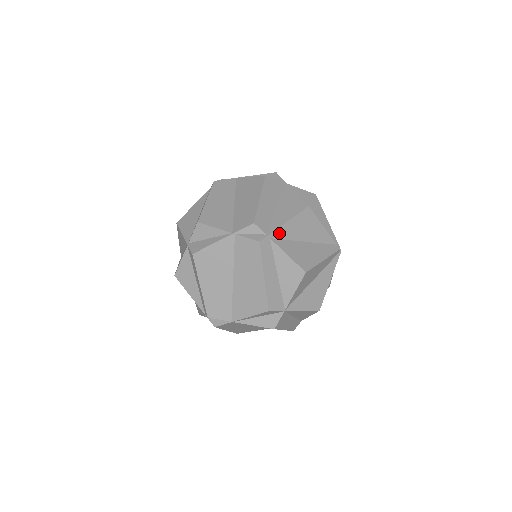
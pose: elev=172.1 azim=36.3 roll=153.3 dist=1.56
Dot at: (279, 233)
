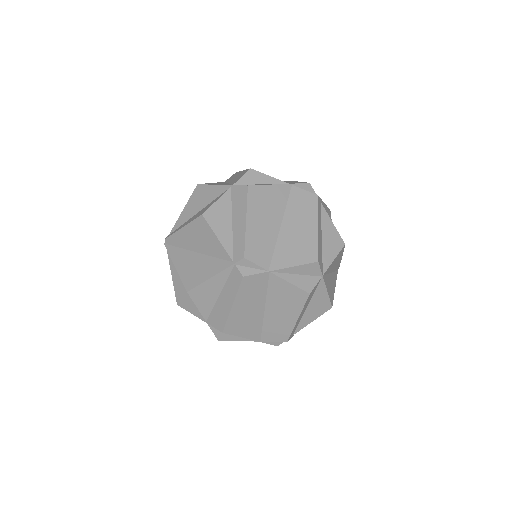
Dot at: (323, 205)
